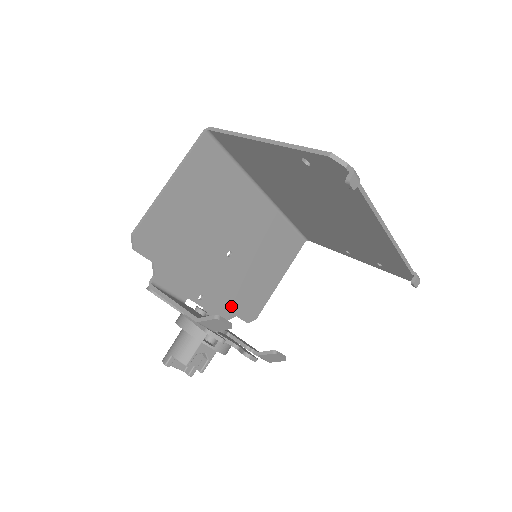
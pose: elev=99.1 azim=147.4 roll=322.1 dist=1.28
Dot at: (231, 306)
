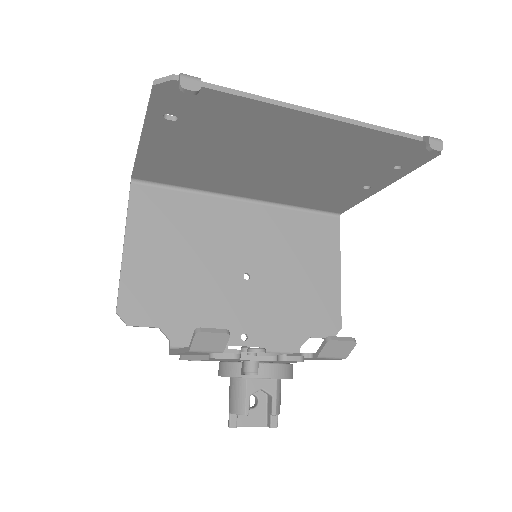
Dot at: (293, 329)
